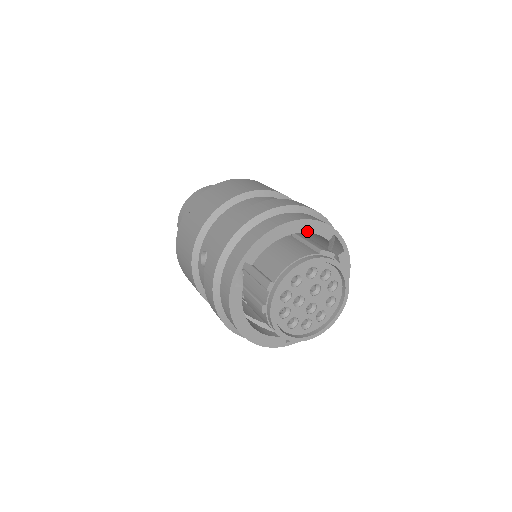
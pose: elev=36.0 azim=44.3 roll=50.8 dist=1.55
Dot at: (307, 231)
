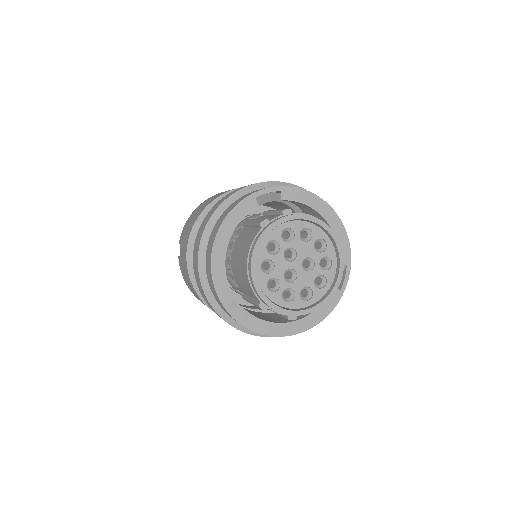
Dot at: (335, 233)
